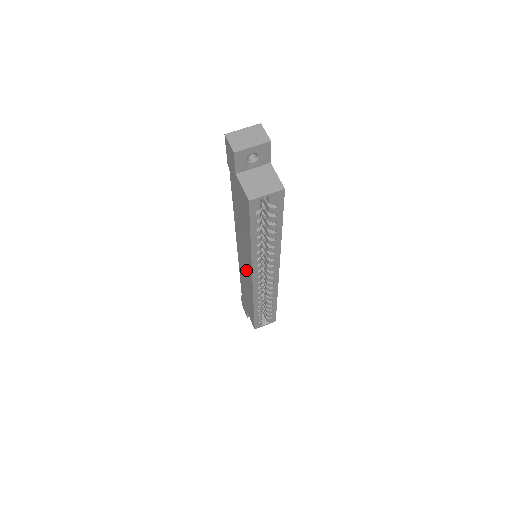
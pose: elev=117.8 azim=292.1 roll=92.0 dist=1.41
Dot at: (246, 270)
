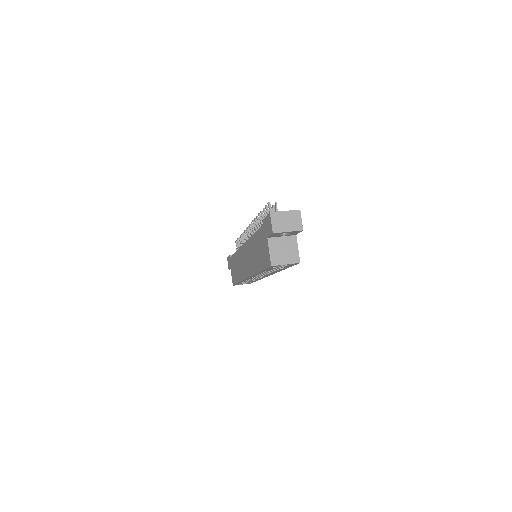
Dot at: (245, 265)
